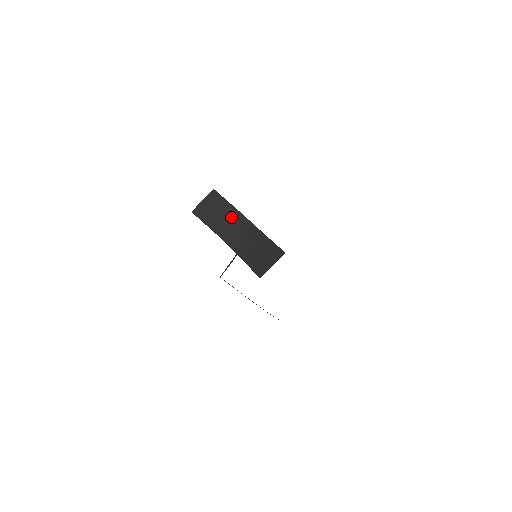
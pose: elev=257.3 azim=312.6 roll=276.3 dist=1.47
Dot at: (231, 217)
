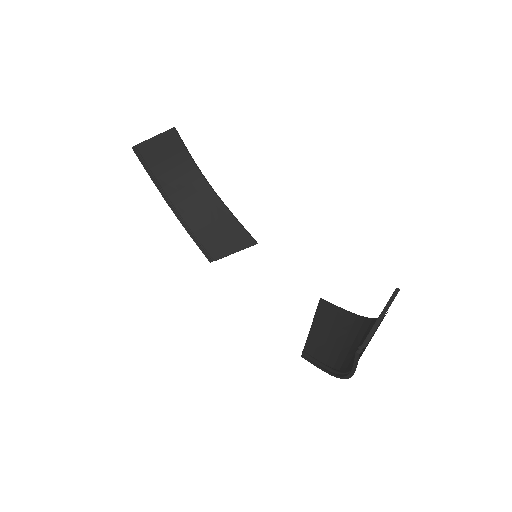
Dot at: (186, 172)
